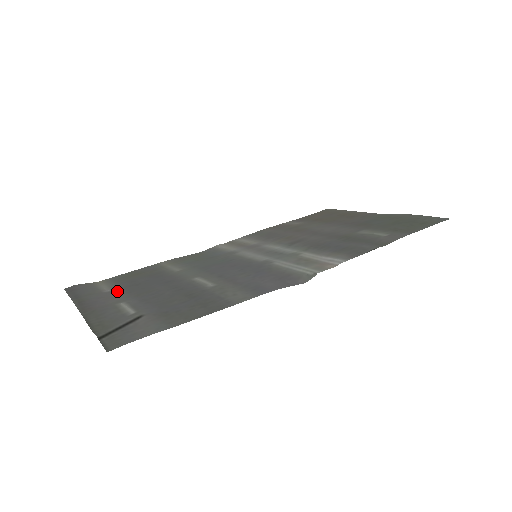
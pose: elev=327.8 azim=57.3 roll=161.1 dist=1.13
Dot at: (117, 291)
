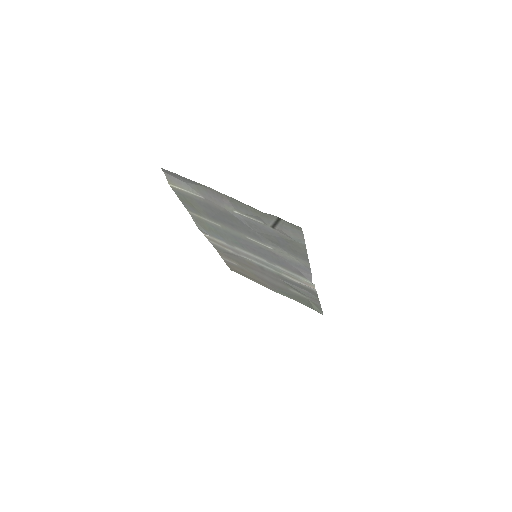
Dot at: (210, 203)
